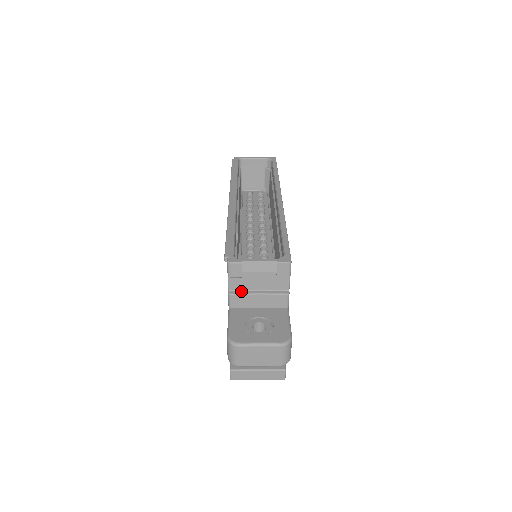
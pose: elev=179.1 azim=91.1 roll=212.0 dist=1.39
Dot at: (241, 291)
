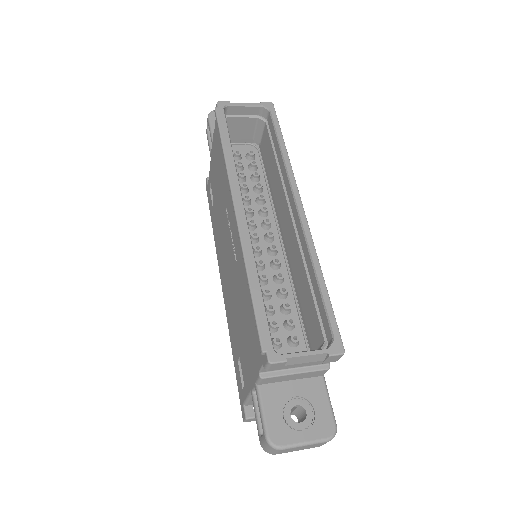
Dot at: (275, 372)
